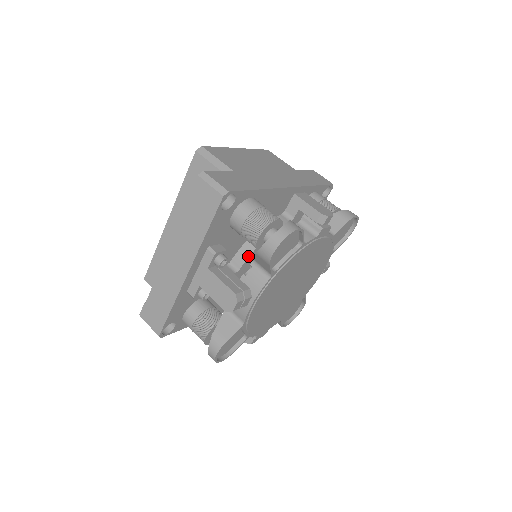
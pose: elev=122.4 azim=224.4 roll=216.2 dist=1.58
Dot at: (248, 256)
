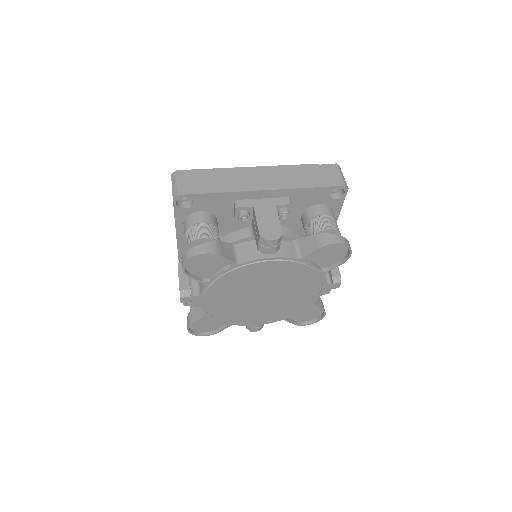
Dot at: (291, 236)
